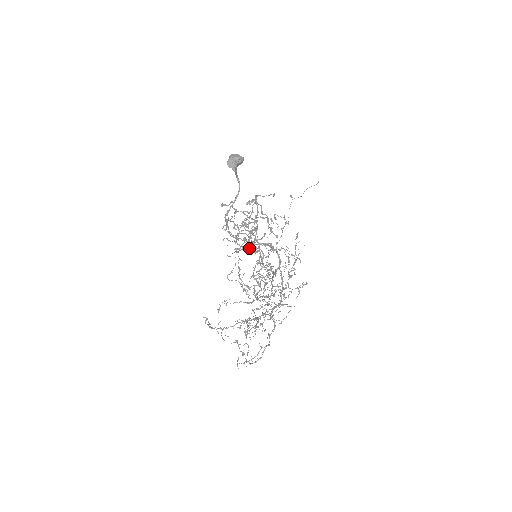
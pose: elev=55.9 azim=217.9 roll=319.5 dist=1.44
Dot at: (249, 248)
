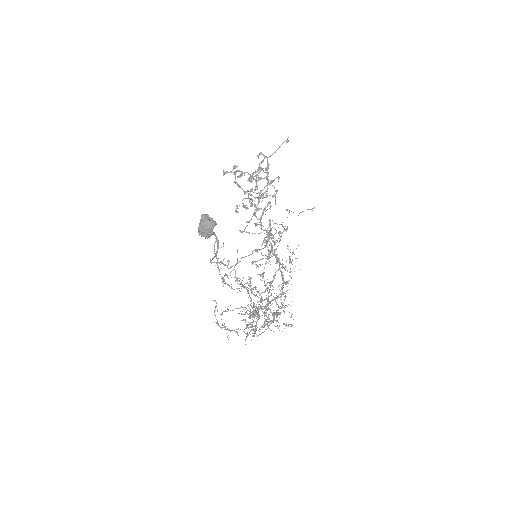
Dot at: (255, 224)
